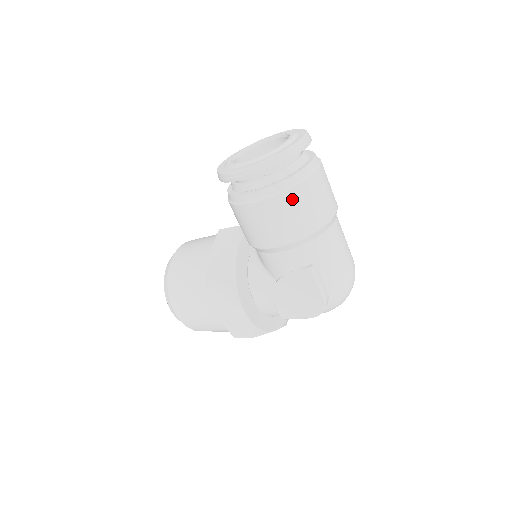
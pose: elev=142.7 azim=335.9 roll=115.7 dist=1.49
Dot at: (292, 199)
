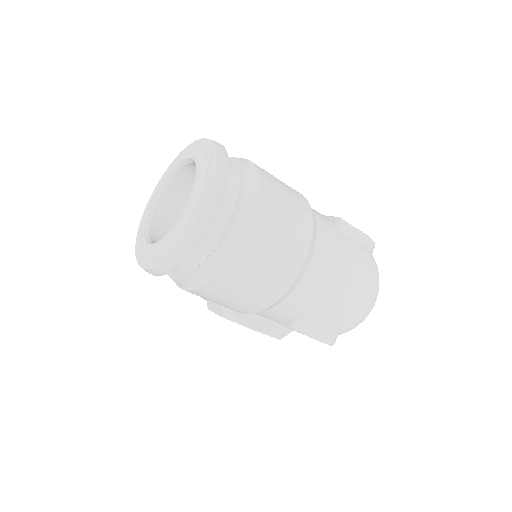
Dot at: (221, 287)
